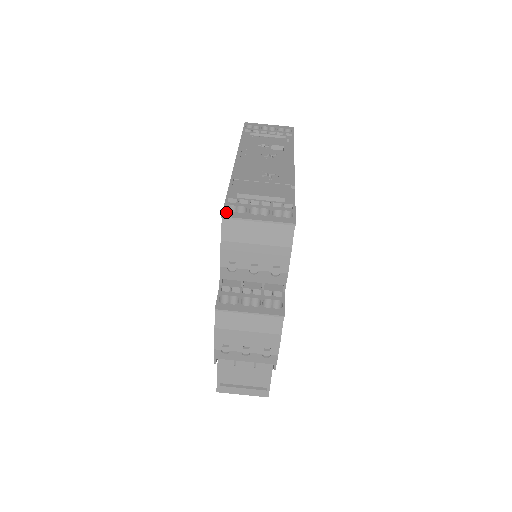
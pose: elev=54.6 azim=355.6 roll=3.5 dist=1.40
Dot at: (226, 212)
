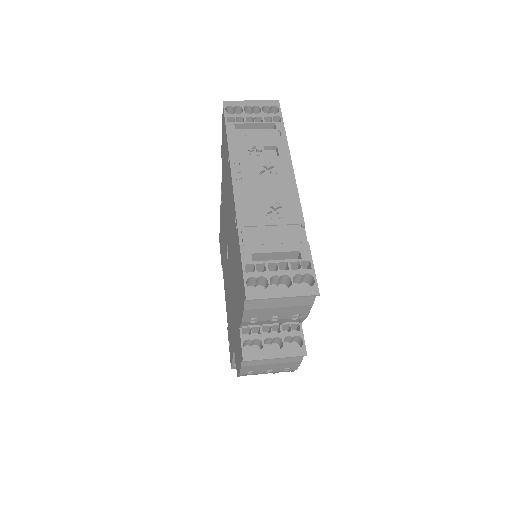
Dot at: (249, 291)
